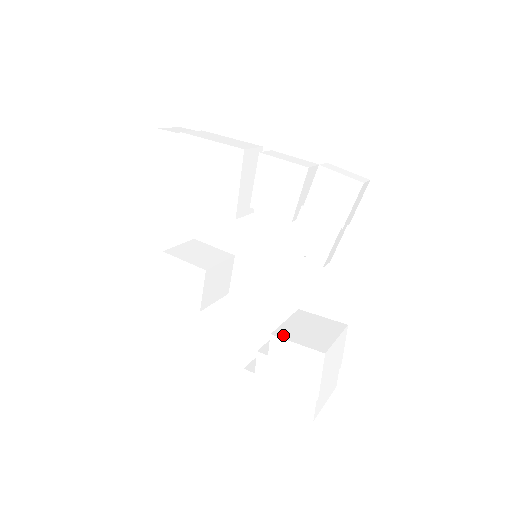
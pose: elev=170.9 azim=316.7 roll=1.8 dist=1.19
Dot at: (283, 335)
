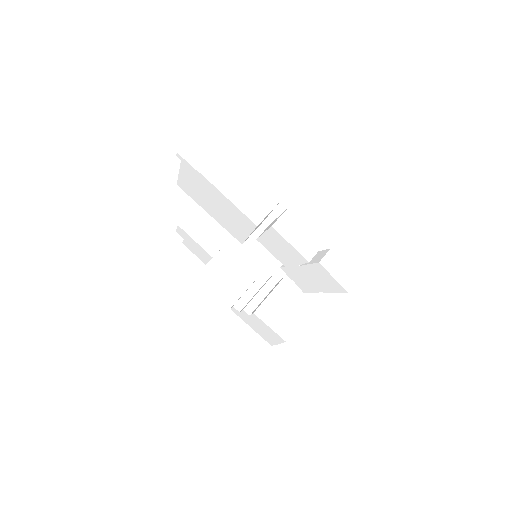
Dot at: (262, 316)
